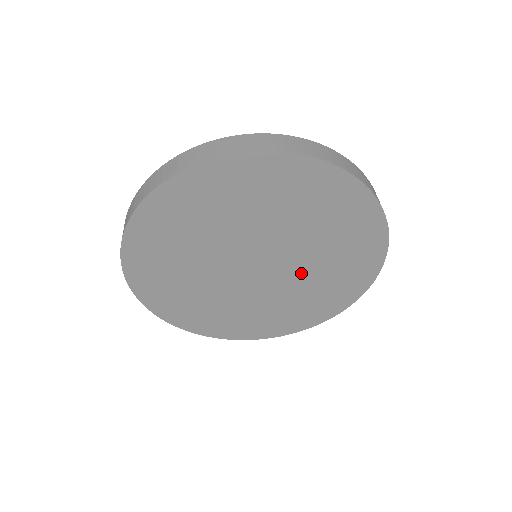
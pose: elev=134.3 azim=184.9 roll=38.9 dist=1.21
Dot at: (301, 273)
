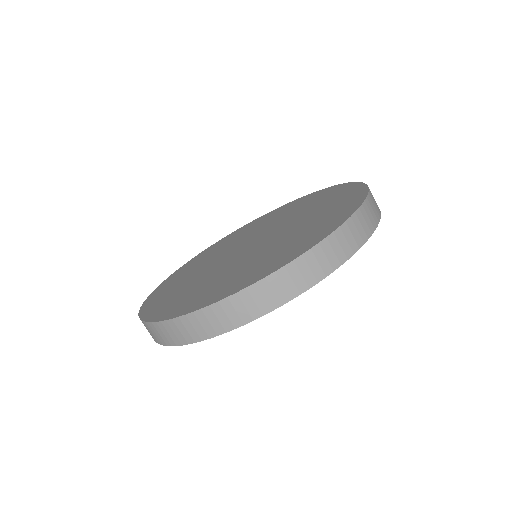
Dot at: occluded
